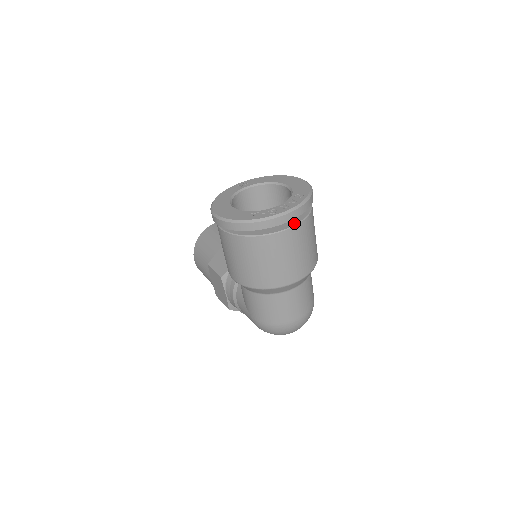
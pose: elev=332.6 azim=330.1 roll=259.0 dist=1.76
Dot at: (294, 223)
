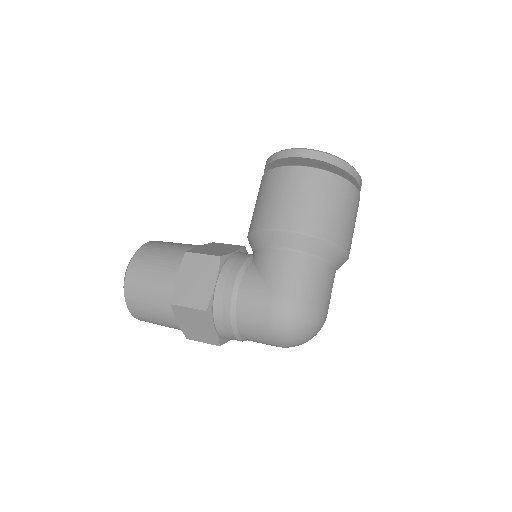
Dot at: occluded
